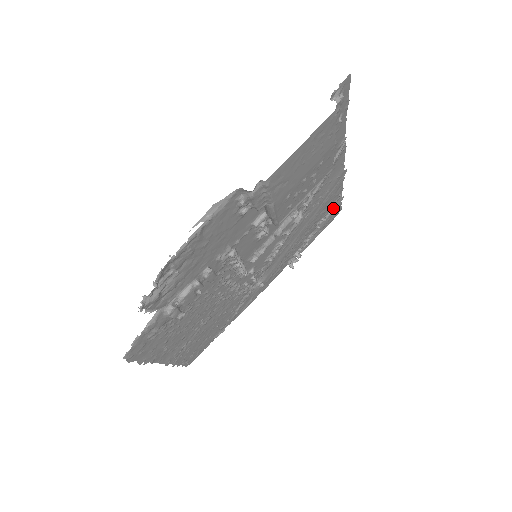
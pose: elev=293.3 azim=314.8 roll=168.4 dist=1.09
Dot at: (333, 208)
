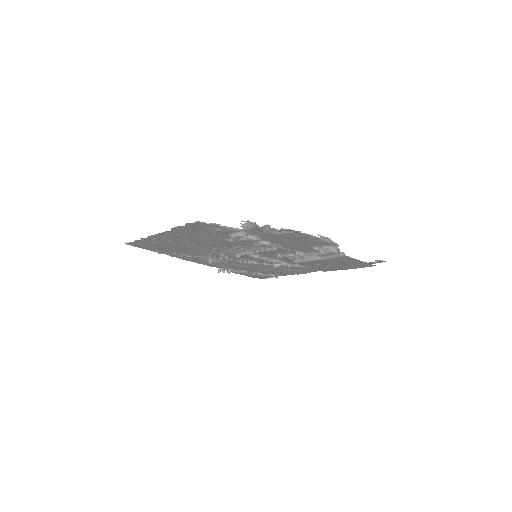
Dot at: occluded
